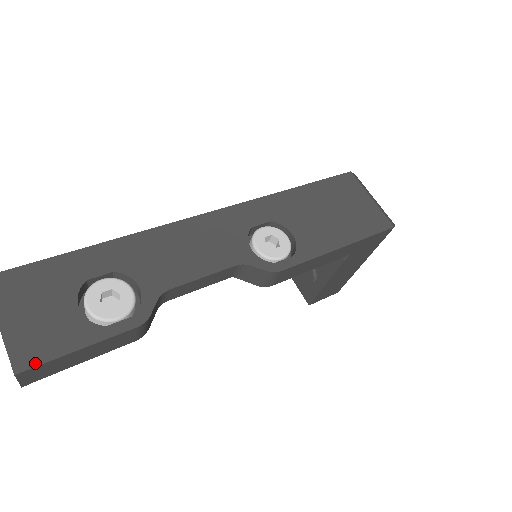
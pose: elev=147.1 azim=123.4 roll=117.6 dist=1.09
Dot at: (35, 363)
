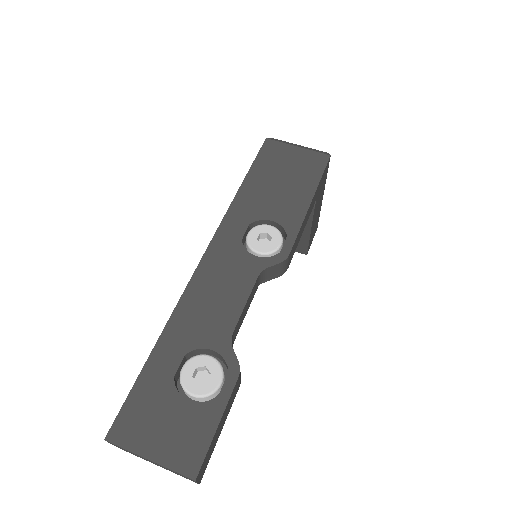
Dot at: (200, 461)
